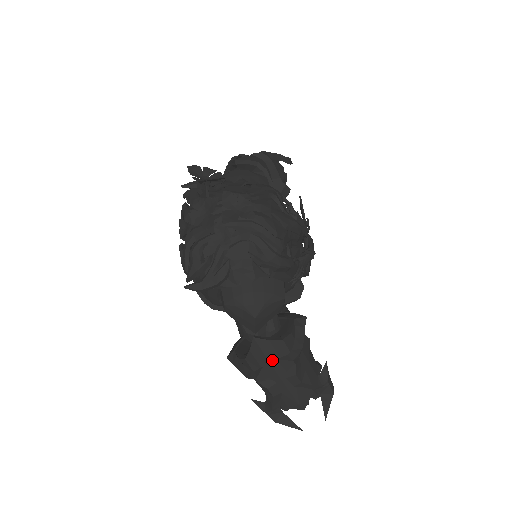
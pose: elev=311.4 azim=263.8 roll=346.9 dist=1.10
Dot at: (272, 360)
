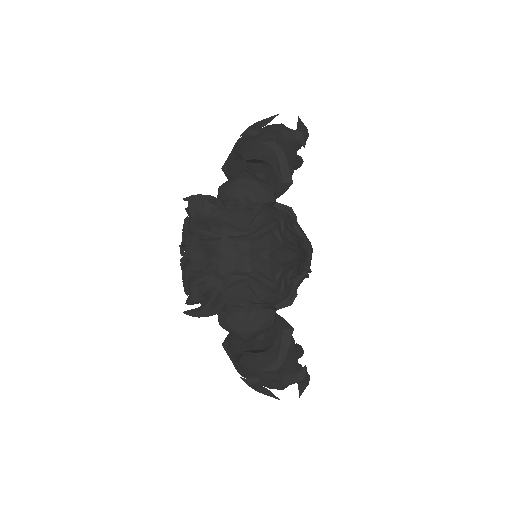
Dot at: (258, 368)
